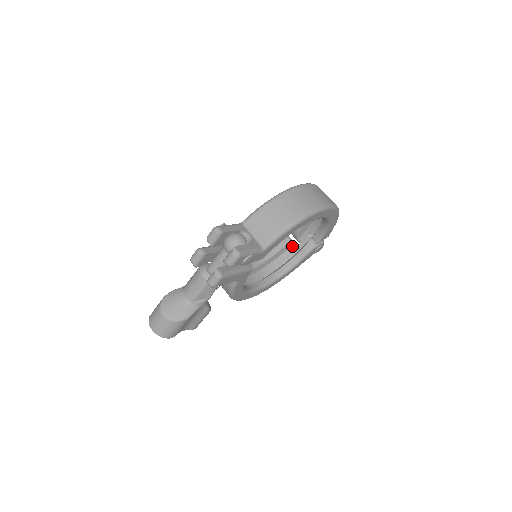
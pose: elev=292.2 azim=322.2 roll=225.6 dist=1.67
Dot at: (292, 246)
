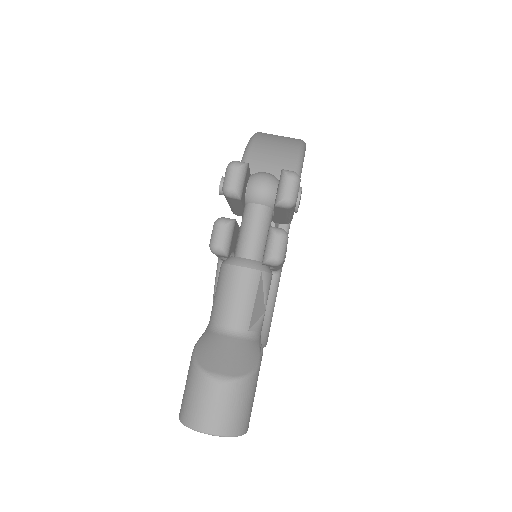
Dot at: occluded
